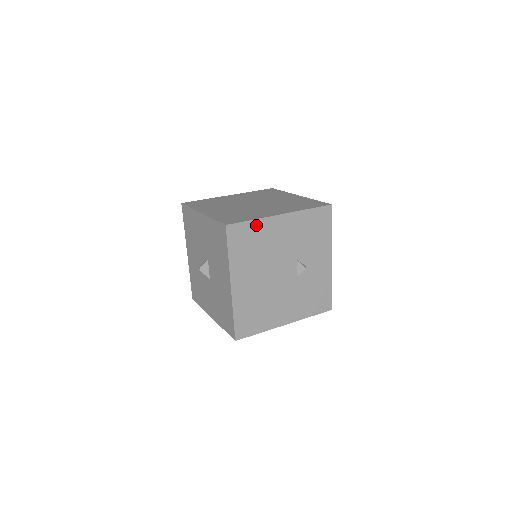
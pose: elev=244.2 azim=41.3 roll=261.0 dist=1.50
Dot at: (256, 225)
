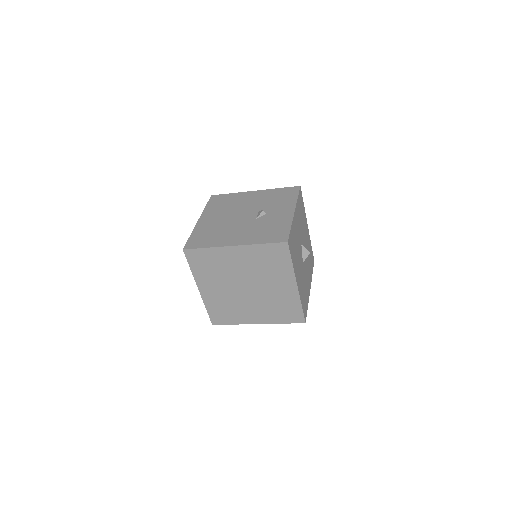
Dot at: (232, 195)
